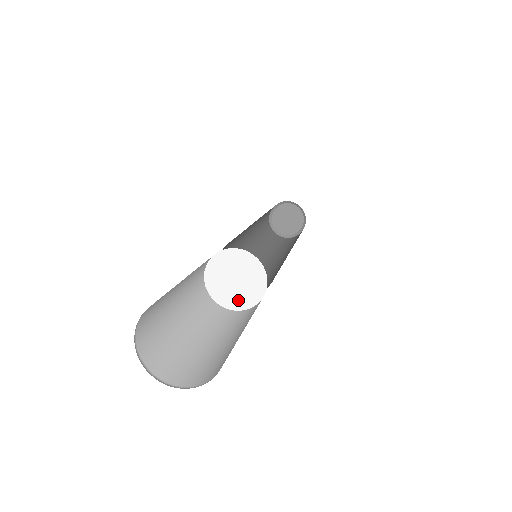
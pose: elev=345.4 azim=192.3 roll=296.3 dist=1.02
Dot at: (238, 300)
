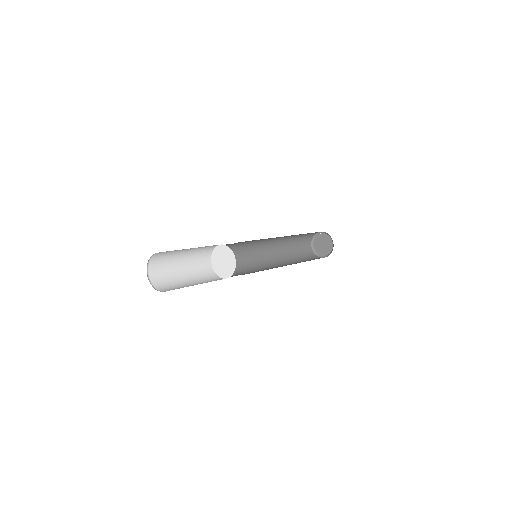
Dot at: (226, 272)
